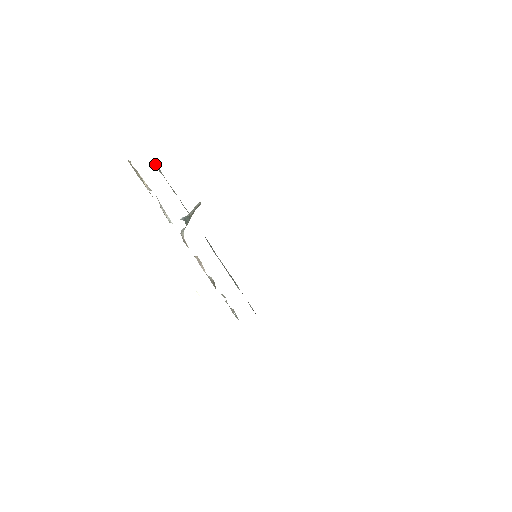
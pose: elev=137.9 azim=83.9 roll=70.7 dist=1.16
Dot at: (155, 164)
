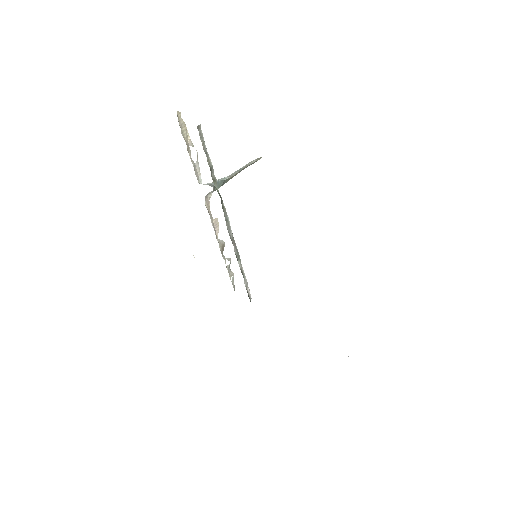
Dot at: (199, 129)
